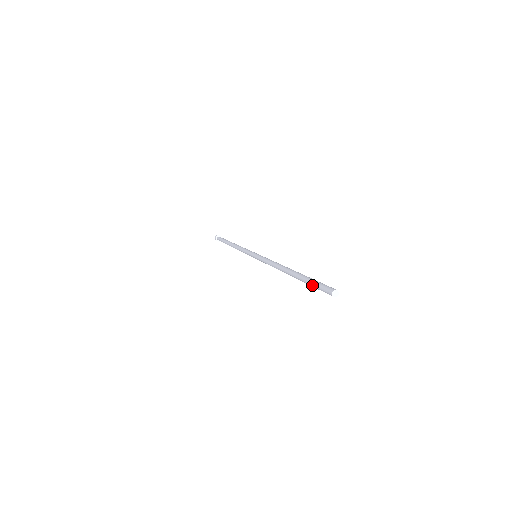
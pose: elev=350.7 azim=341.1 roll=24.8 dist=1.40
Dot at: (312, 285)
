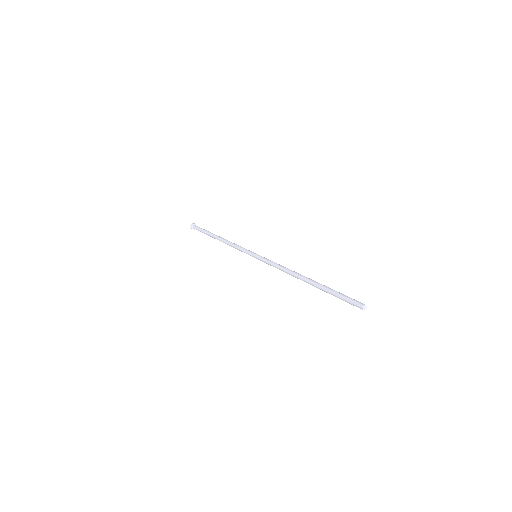
Dot at: (338, 295)
